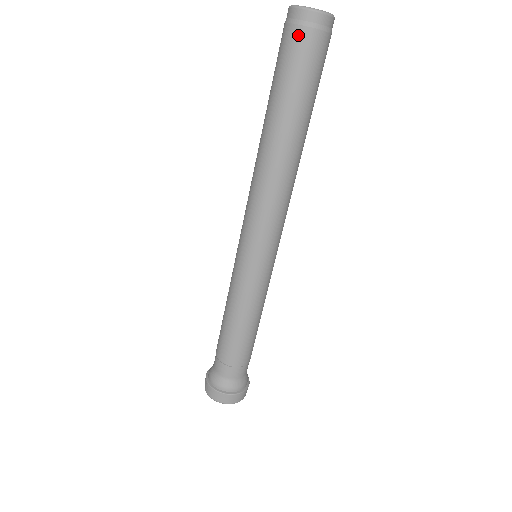
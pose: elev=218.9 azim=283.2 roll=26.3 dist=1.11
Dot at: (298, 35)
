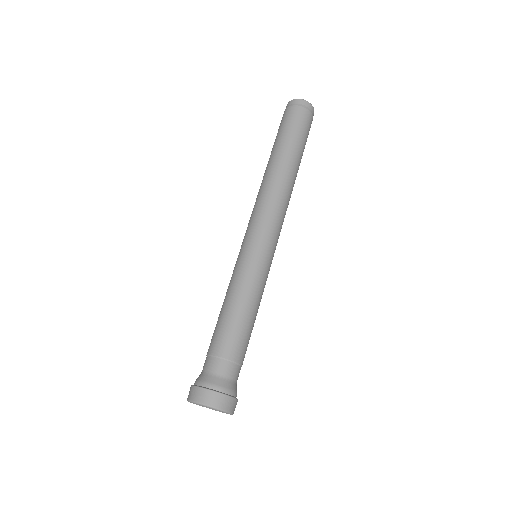
Dot at: (292, 110)
